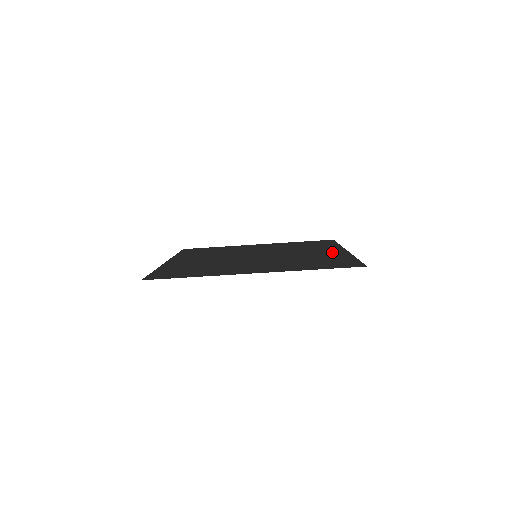
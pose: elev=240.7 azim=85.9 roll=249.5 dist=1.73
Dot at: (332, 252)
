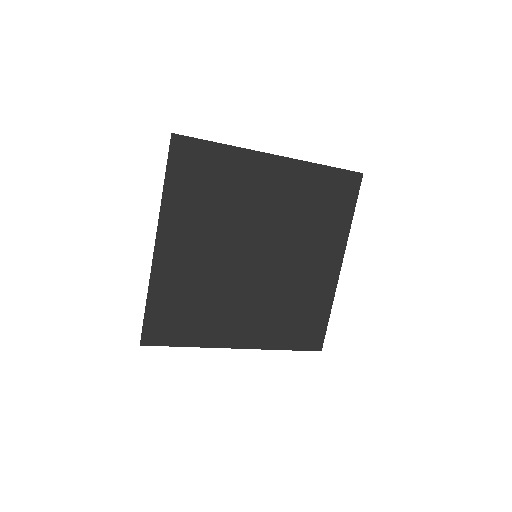
Dot at: (326, 273)
